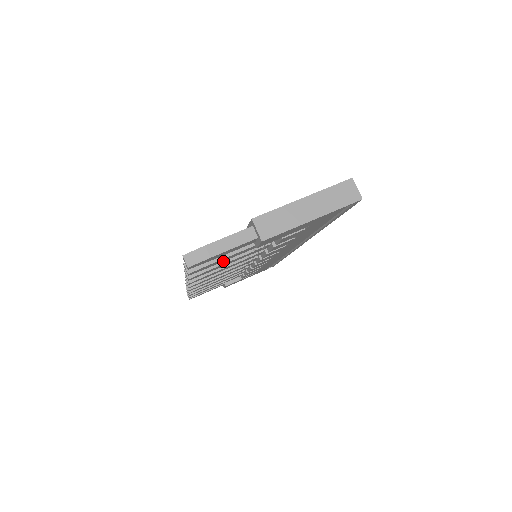
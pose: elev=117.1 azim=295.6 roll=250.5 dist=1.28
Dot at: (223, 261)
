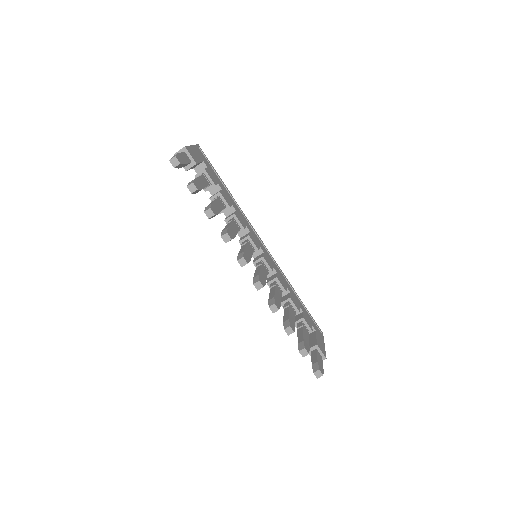
Dot at: occluded
